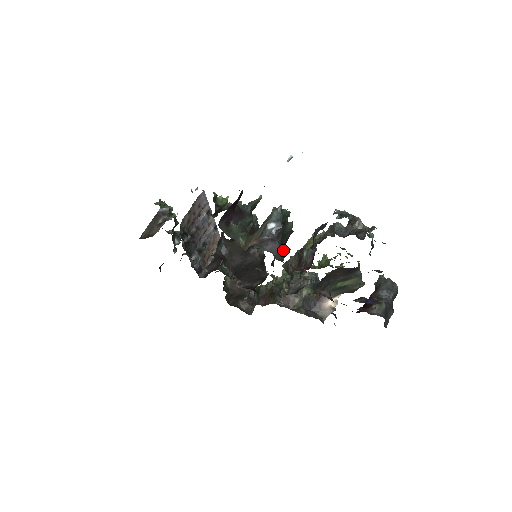
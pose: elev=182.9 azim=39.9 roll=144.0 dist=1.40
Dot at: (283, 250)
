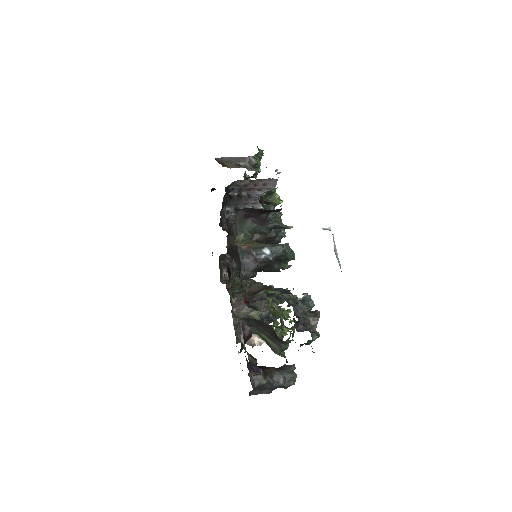
Dot at: (254, 273)
